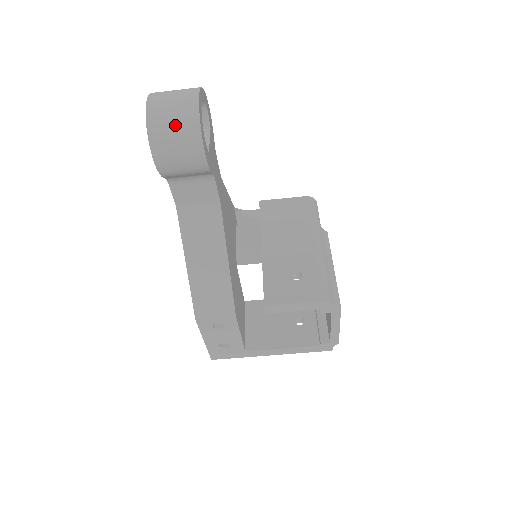
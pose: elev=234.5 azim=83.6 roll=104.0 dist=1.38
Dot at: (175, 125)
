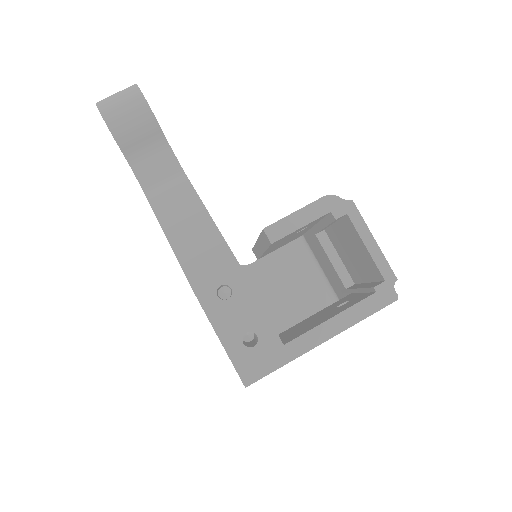
Dot at: (118, 94)
